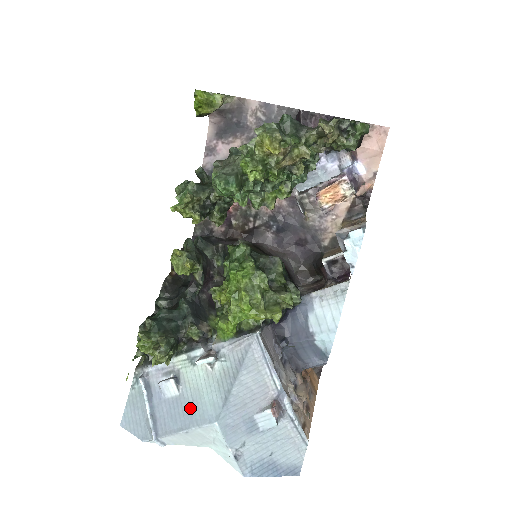
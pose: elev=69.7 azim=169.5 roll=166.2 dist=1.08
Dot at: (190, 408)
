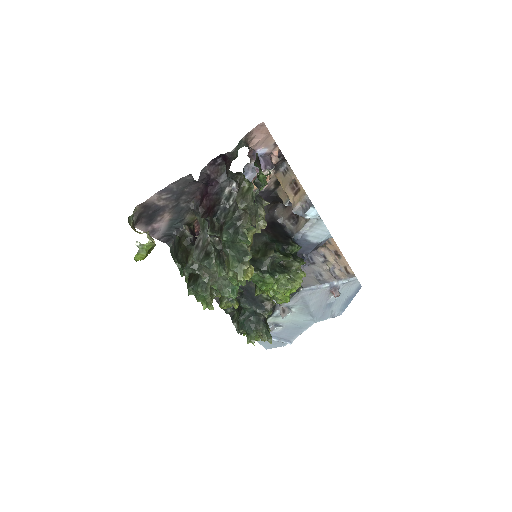
Dot at: (296, 327)
